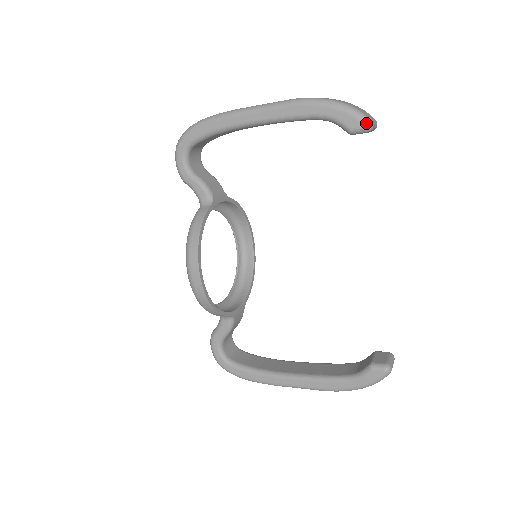
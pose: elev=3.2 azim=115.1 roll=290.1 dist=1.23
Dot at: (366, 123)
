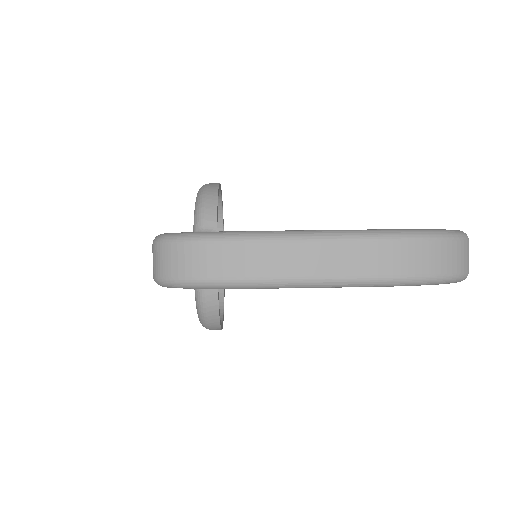
Dot at: occluded
